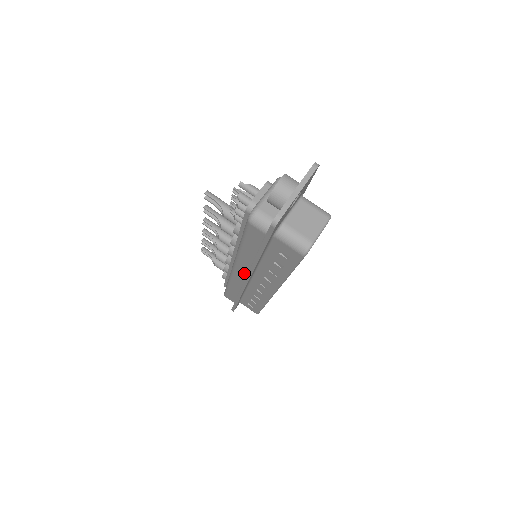
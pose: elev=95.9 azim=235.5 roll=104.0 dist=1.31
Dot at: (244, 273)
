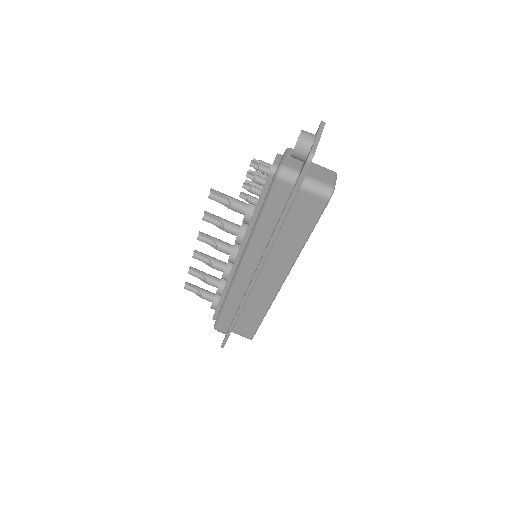
Dot at: (253, 267)
